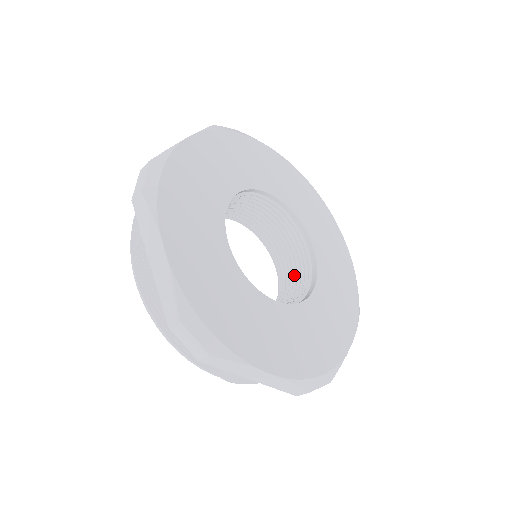
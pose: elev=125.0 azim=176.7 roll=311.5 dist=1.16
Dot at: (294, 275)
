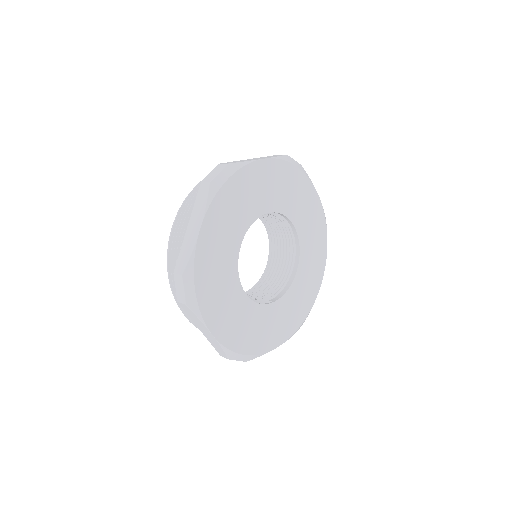
Dot at: (281, 242)
